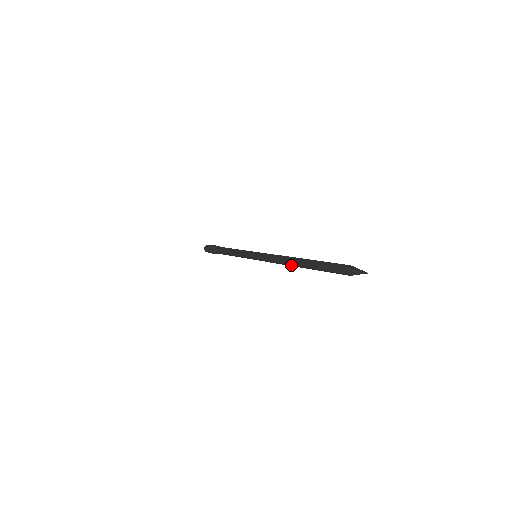
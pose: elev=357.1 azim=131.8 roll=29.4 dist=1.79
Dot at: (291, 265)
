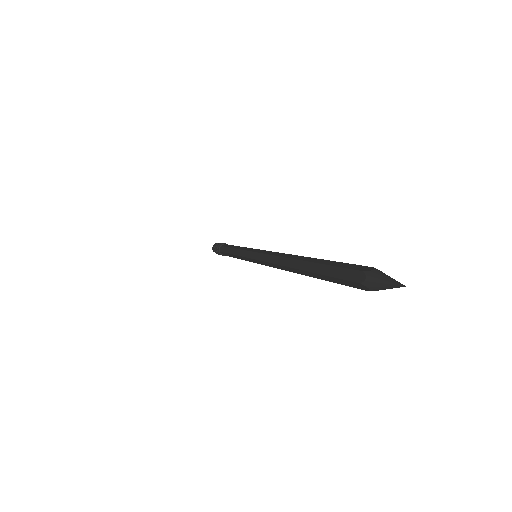
Dot at: (287, 267)
